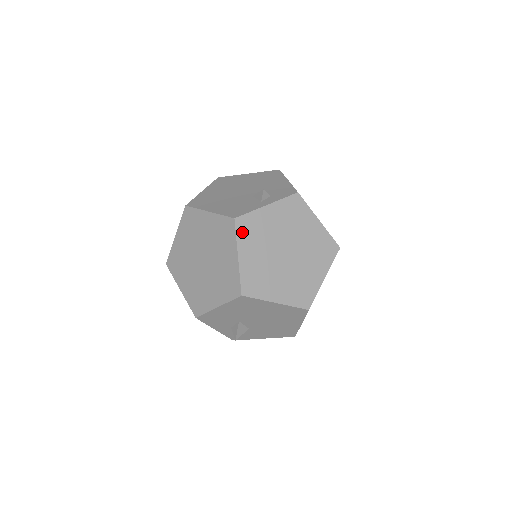
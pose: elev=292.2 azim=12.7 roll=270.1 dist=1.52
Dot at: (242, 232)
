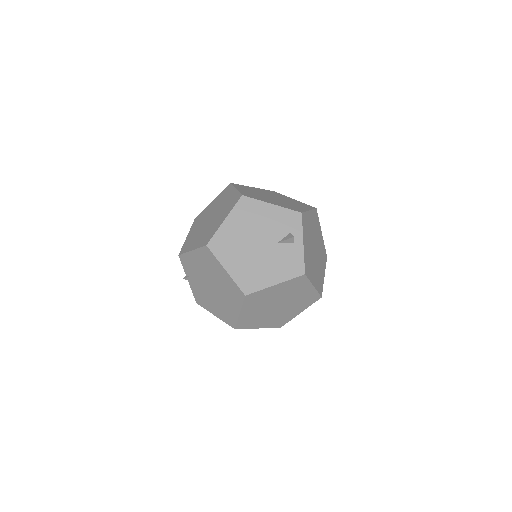
Dot at: (308, 274)
